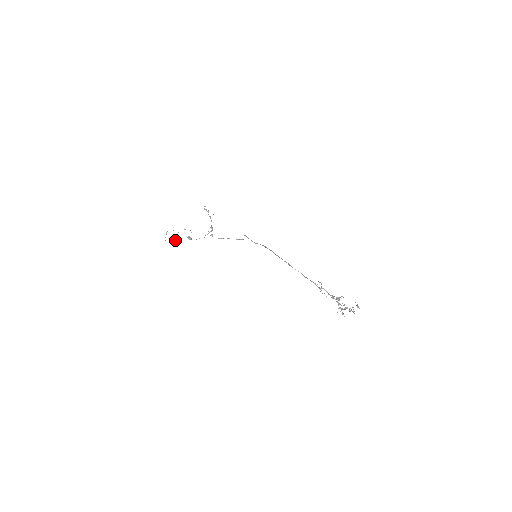
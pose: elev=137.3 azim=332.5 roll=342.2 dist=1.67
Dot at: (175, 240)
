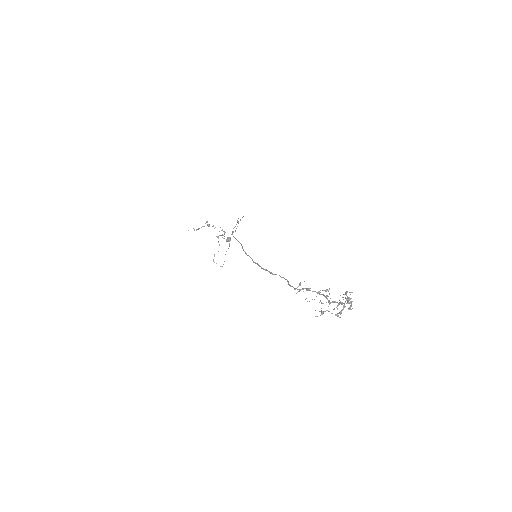
Dot at: occluded
